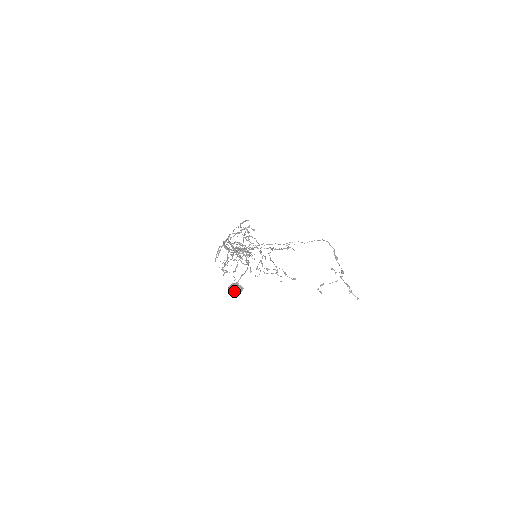
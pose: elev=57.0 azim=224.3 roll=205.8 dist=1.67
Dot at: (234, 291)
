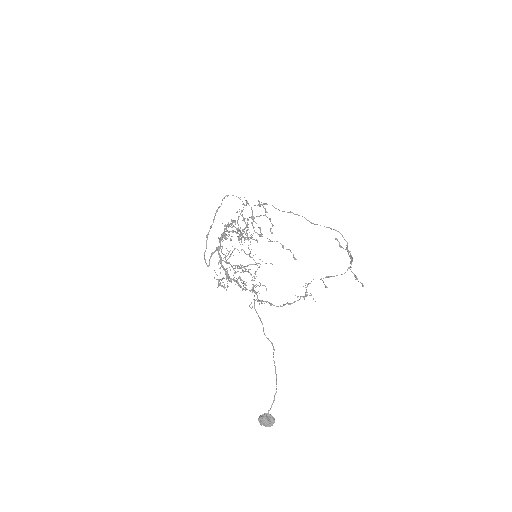
Dot at: (266, 425)
